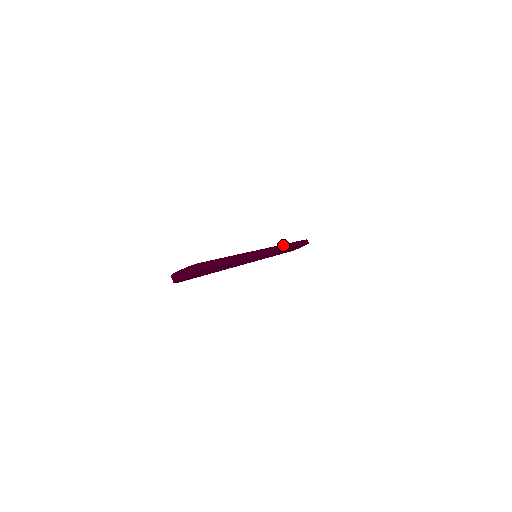
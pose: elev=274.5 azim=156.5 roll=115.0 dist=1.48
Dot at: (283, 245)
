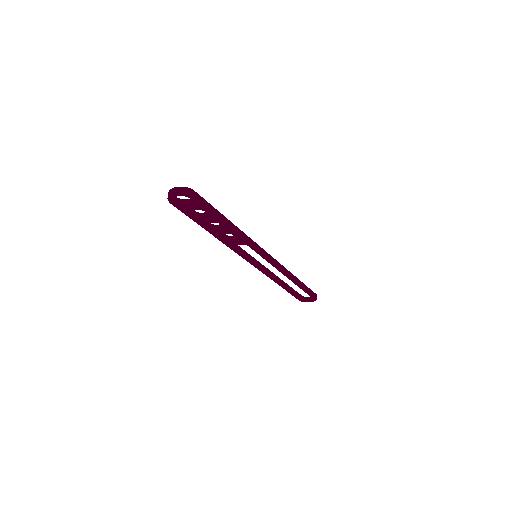
Dot at: (287, 270)
